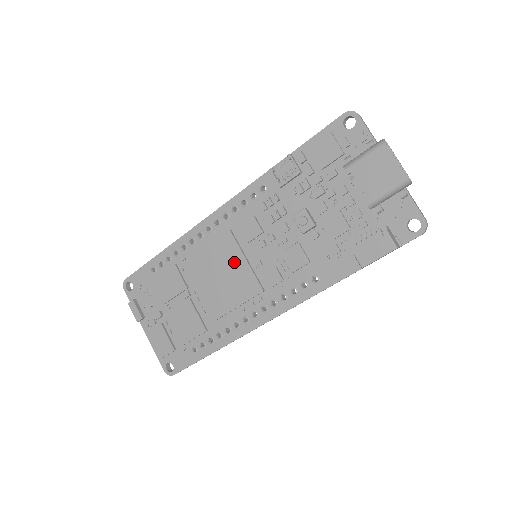
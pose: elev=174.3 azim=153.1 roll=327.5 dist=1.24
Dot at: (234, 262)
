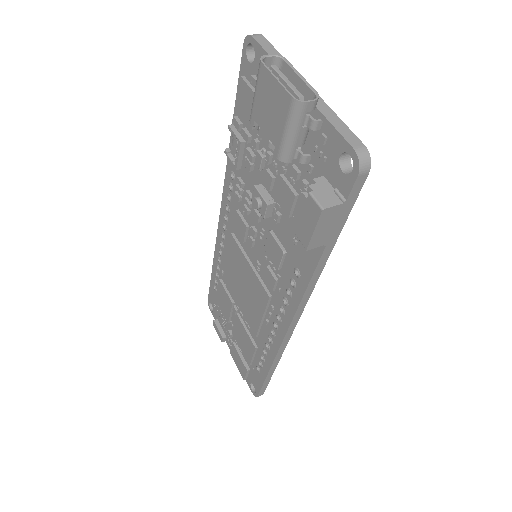
Dot at: (244, 268)
